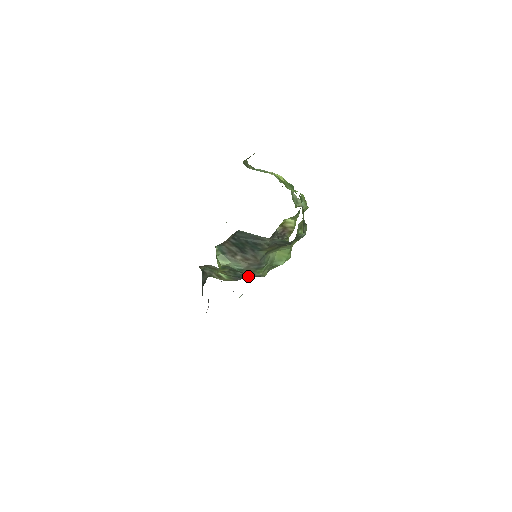
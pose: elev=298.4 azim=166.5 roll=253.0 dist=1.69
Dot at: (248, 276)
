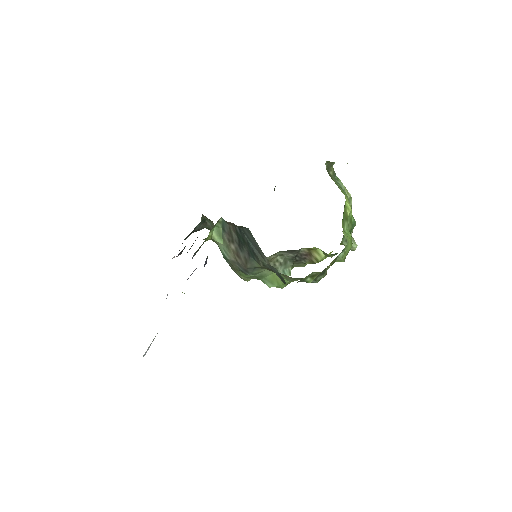
Dot at: occluded
